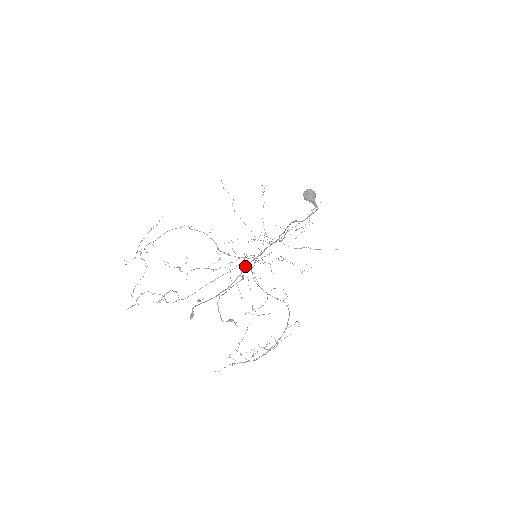
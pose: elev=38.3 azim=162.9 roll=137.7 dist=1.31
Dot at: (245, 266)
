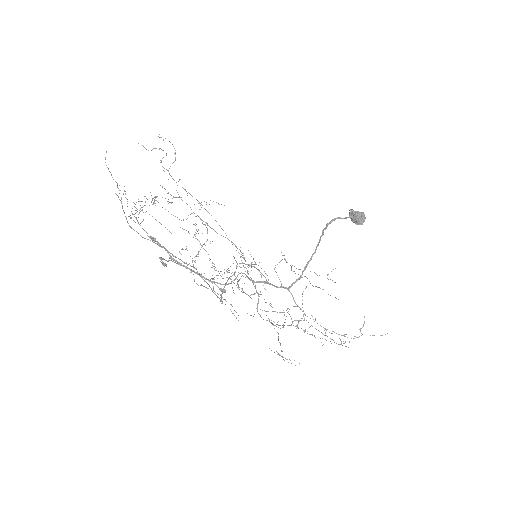
Dot at: occluded
